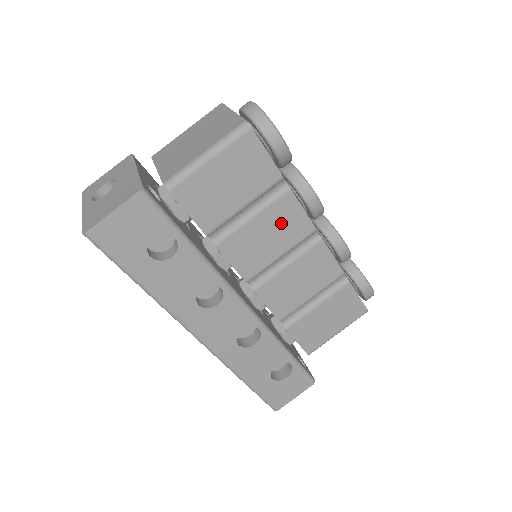
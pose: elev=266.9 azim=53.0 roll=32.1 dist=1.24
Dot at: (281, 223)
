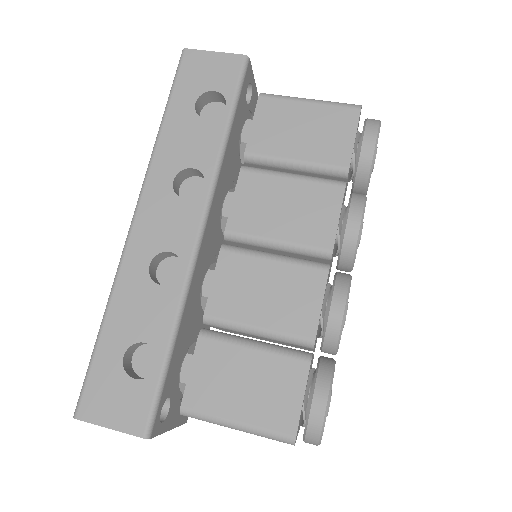
Dot at: (309, 208)
